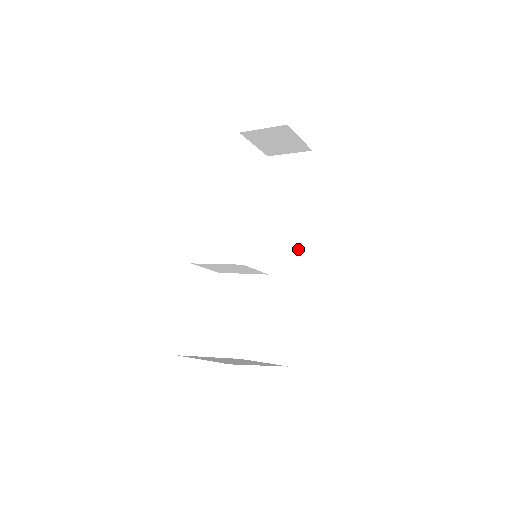
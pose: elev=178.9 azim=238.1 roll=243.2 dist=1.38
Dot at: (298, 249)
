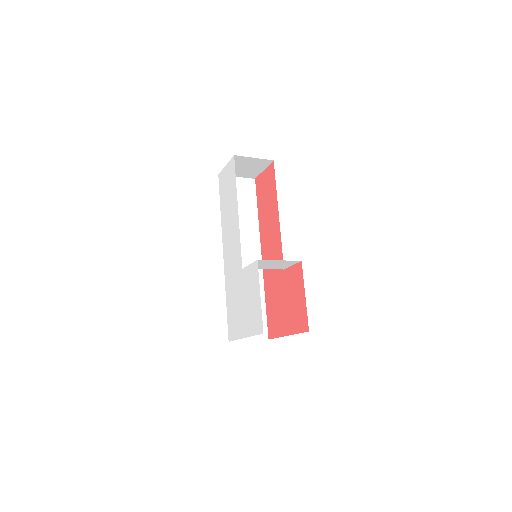
Dot at: (259, 252)
